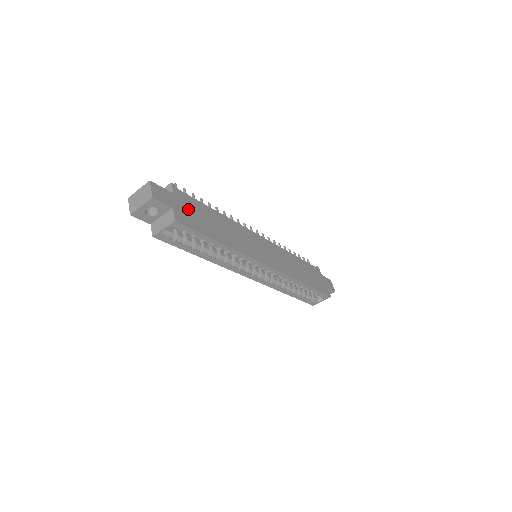
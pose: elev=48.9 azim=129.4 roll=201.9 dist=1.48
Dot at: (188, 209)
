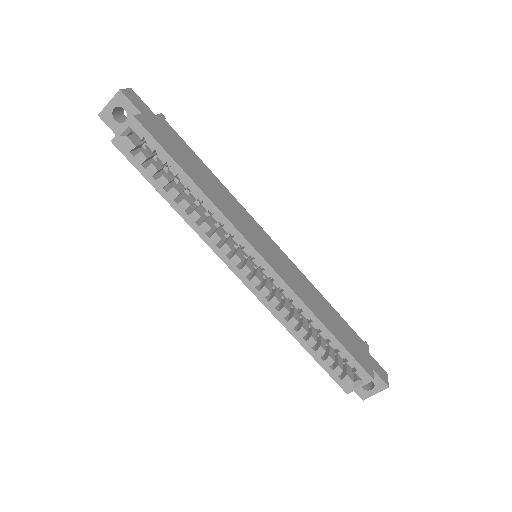
Dot at: (165, 133)
